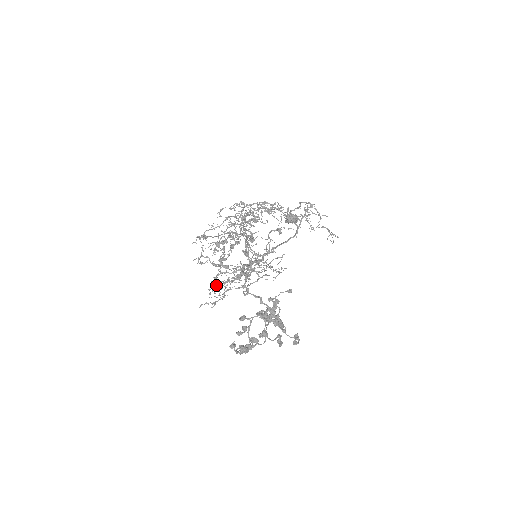
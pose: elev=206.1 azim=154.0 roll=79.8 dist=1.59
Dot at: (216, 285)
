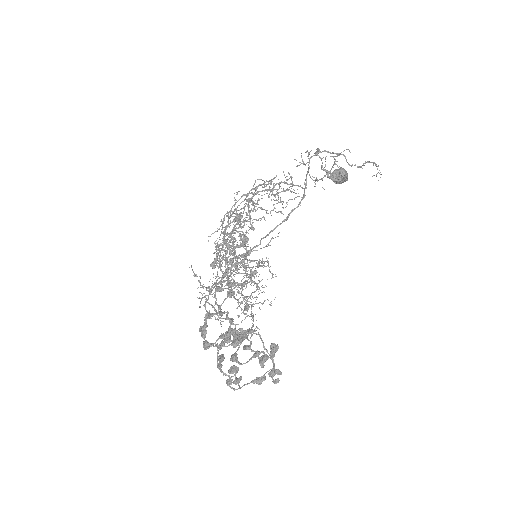
Dot at: occluded
